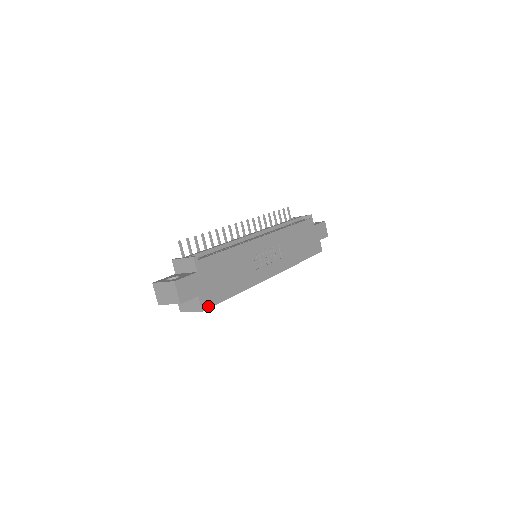
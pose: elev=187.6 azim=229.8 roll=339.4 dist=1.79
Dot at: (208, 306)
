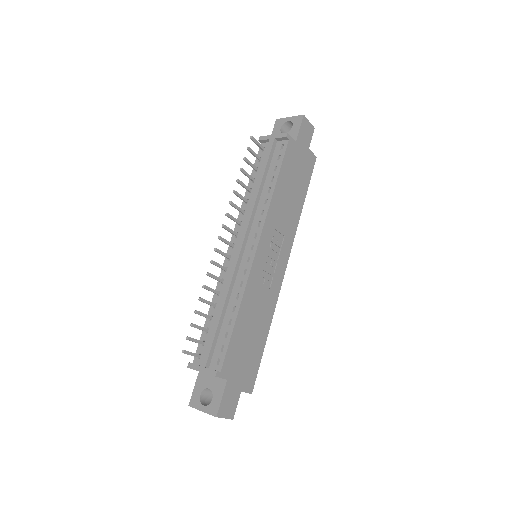
Dot at: (253, 383)
